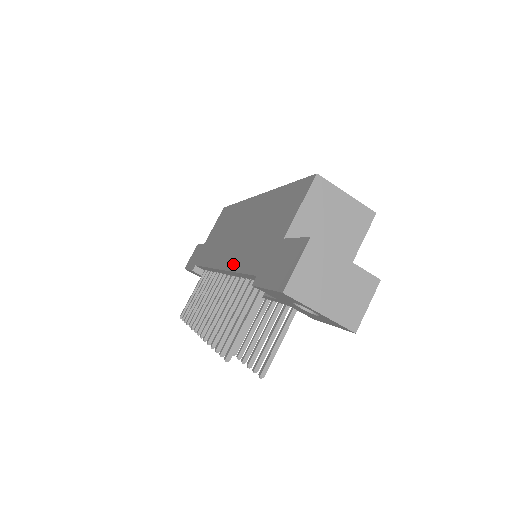
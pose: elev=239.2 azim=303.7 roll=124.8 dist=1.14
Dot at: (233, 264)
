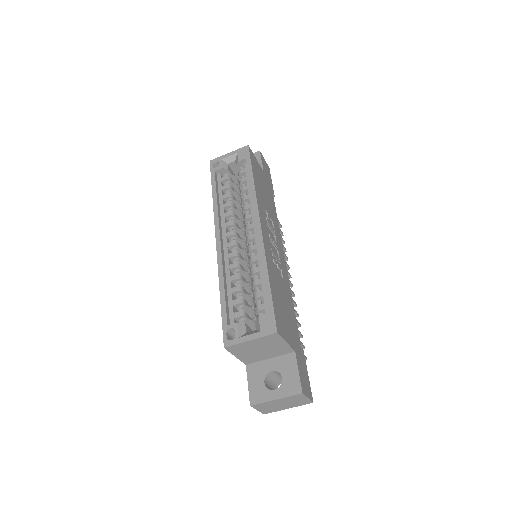
Dot at: occluded
